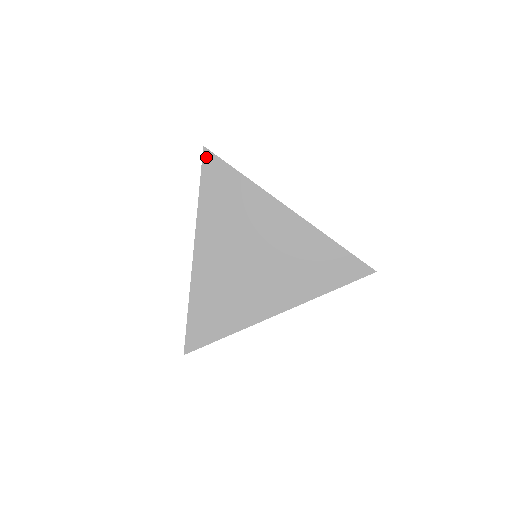
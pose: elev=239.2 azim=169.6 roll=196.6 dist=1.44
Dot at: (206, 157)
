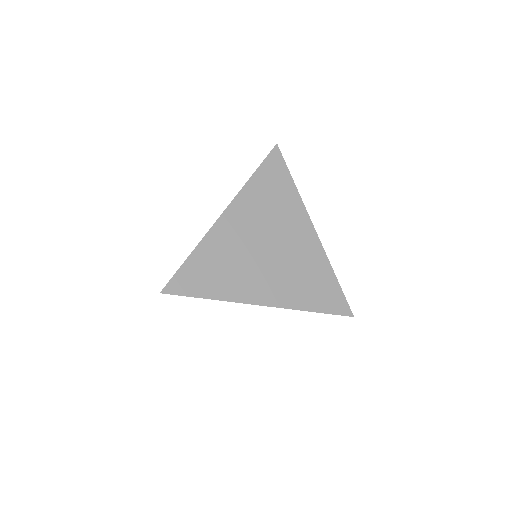
Dot at: (274, 152)
